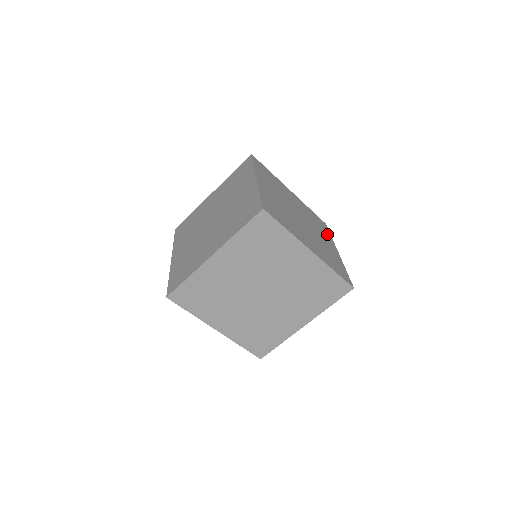
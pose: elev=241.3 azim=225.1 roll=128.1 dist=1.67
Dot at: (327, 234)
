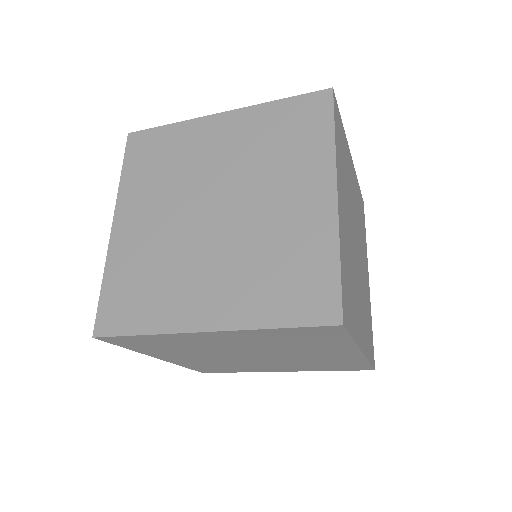
Dot at: (365, 239)
